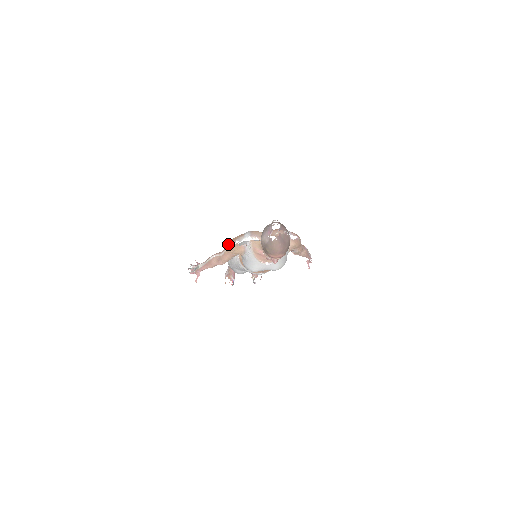
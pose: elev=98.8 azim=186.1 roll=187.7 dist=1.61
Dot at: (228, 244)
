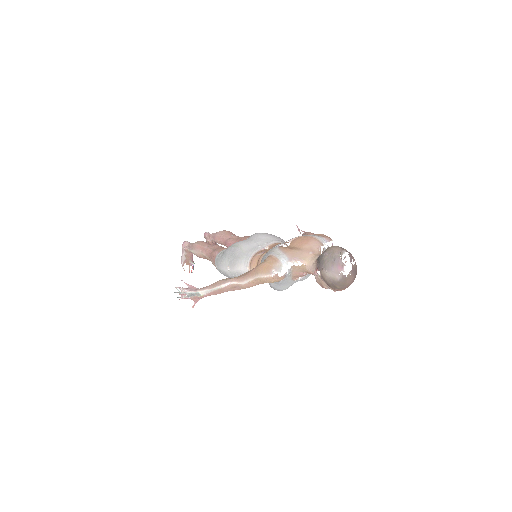
Dot at: (257, 274)
